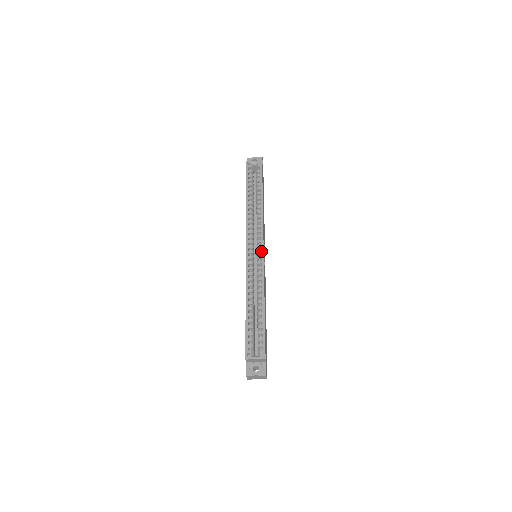
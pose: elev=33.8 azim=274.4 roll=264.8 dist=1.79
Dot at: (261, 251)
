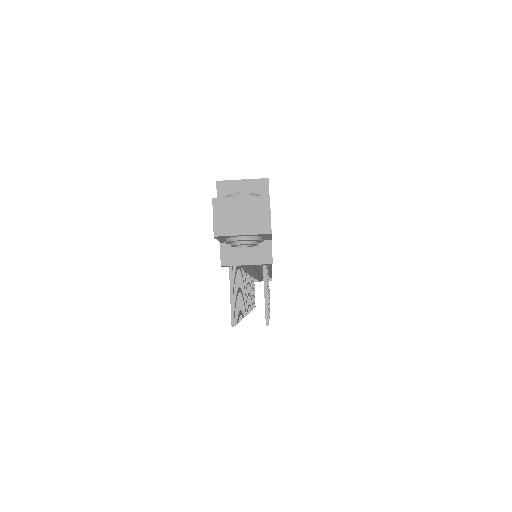
Dot at: occluded
